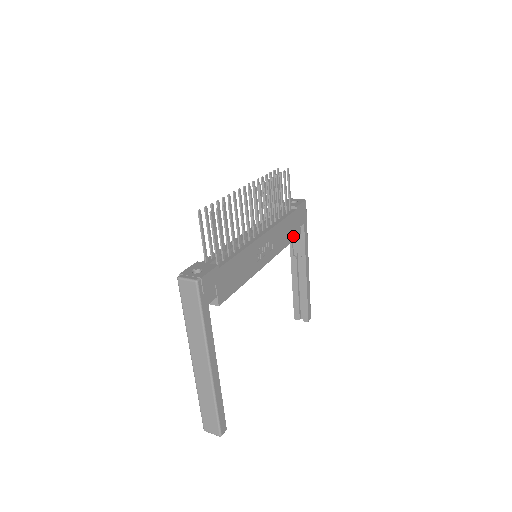
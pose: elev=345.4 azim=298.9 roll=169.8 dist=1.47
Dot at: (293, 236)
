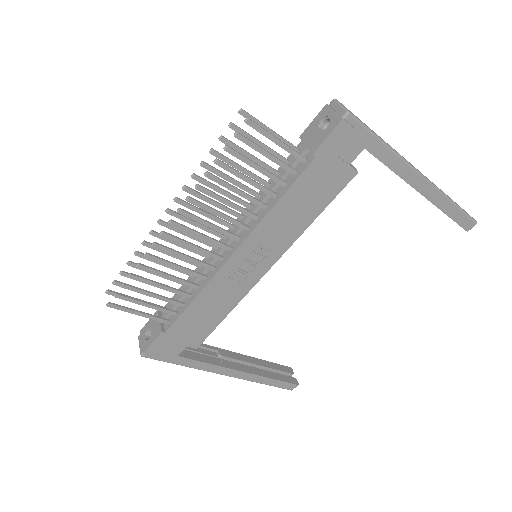
Dot at: (331, 193)
